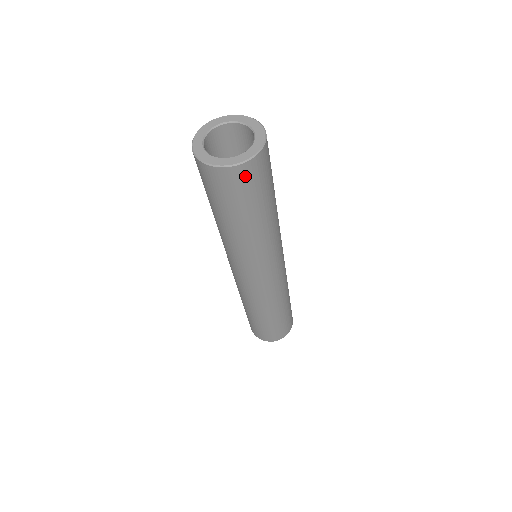
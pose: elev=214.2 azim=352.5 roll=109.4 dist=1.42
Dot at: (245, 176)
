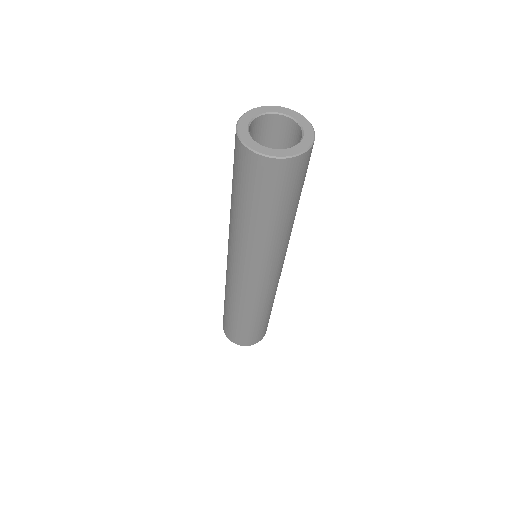
Dot at: (252, 166)
